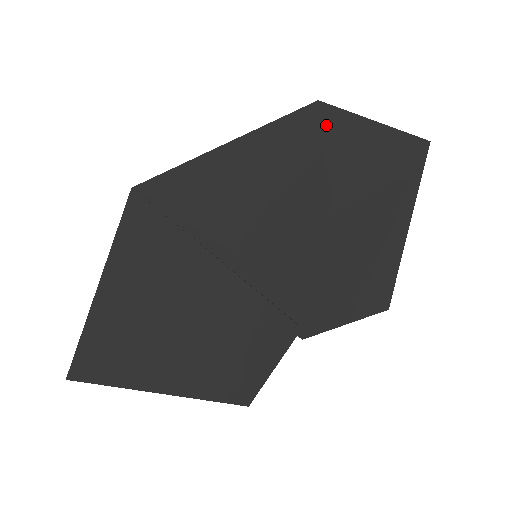
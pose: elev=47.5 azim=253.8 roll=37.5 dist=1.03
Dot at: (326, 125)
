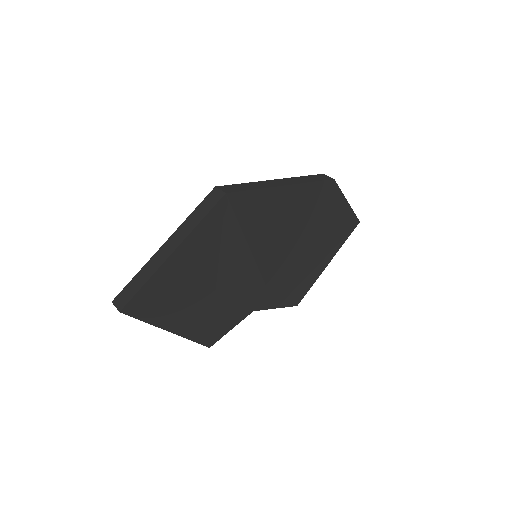
Dot at: (329, 194)
